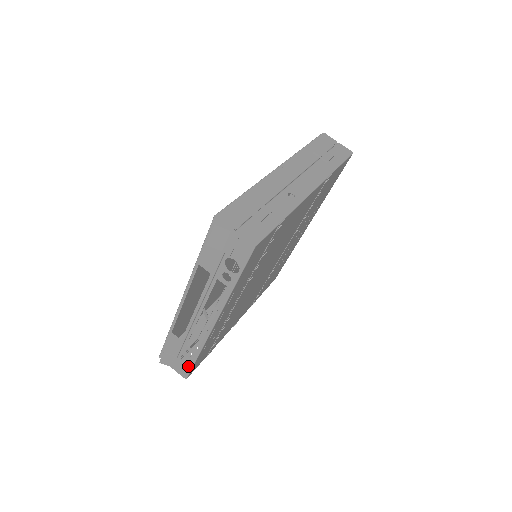
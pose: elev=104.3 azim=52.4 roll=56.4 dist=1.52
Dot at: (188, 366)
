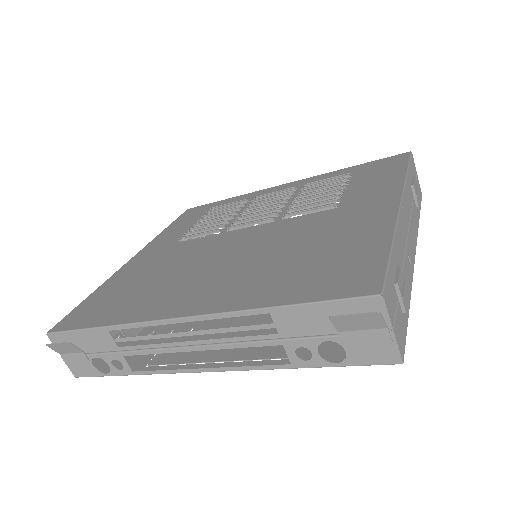
Dot at: (98, 371)
